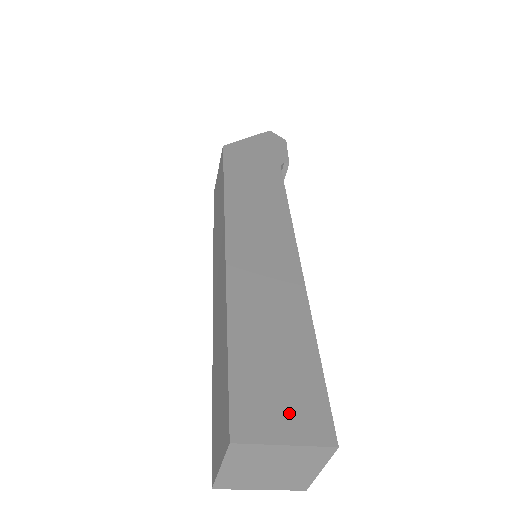
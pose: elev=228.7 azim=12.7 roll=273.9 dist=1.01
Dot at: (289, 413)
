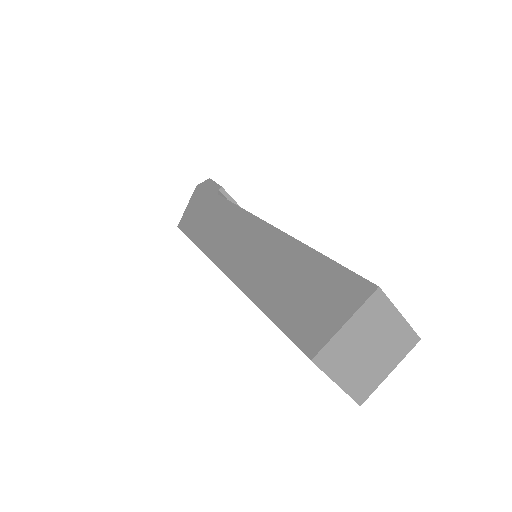
Dot at: (333, 306)
